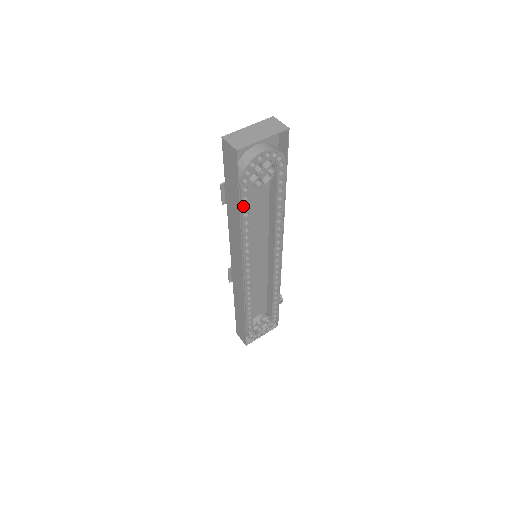
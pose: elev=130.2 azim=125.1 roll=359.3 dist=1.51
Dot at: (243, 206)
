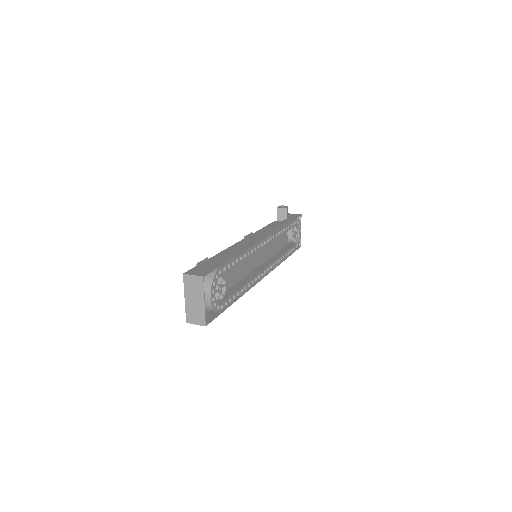
Dot at: (233, 300)
